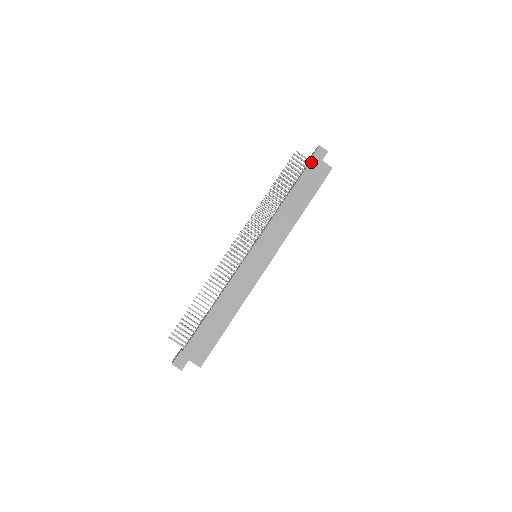
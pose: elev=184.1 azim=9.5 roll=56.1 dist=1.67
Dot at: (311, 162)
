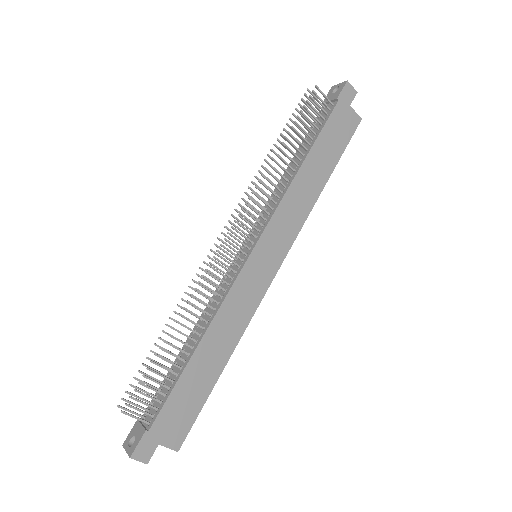
Dot at: (336, 106)
